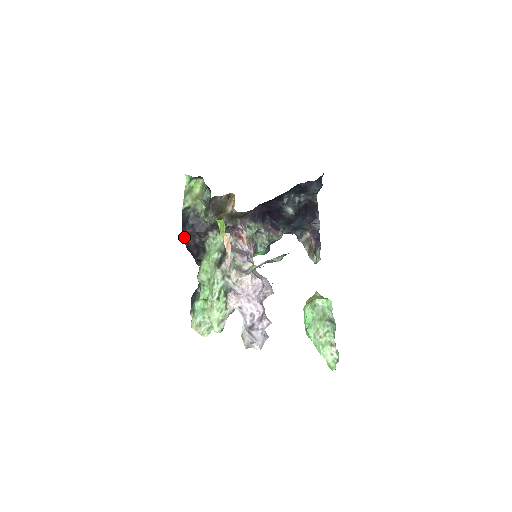
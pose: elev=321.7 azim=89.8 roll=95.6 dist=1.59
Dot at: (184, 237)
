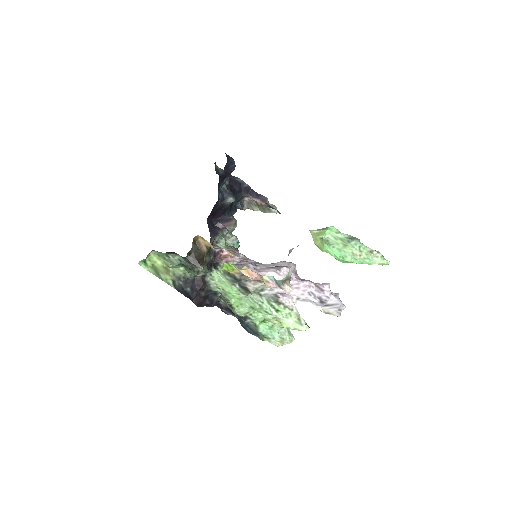
Dot at: occluded
